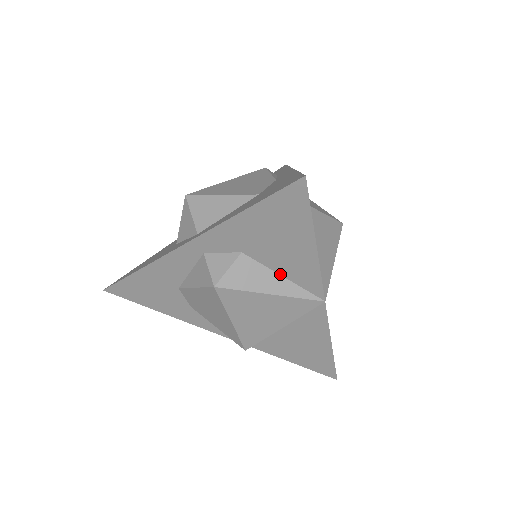
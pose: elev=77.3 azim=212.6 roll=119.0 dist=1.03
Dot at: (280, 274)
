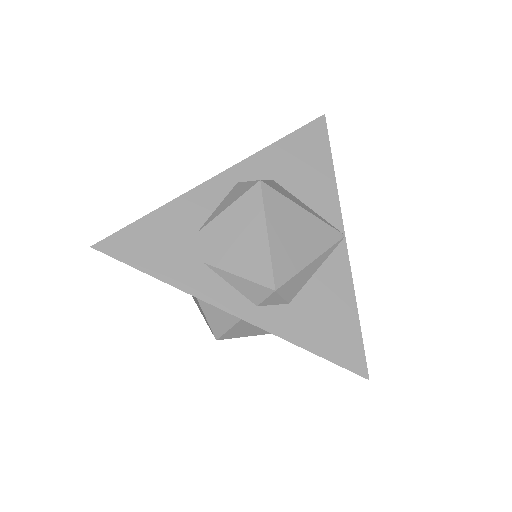
Dot at: (305, 204)
